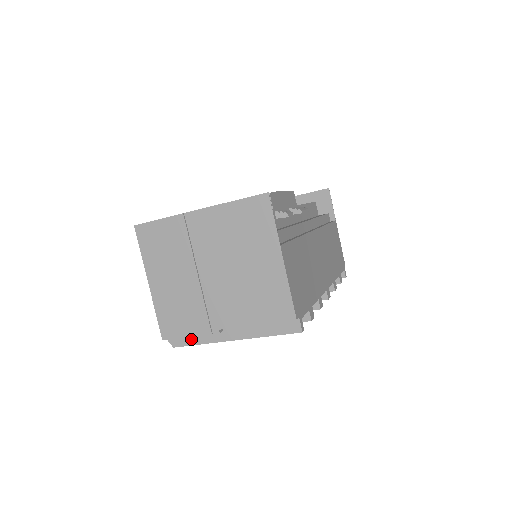
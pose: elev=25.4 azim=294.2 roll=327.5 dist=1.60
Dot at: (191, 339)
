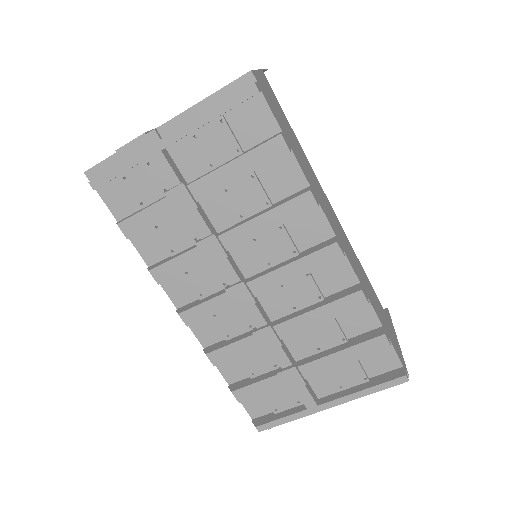
Dot at: occluded
